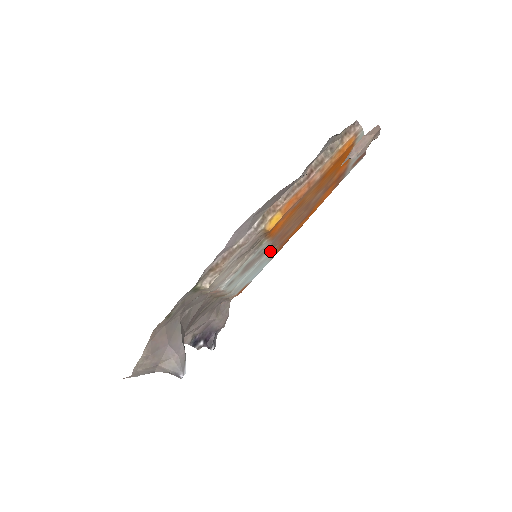
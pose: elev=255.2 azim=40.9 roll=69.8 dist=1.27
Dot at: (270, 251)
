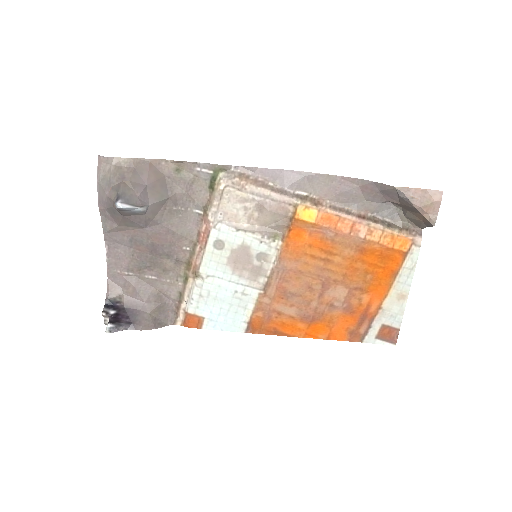
Dot at: (259, 295)
